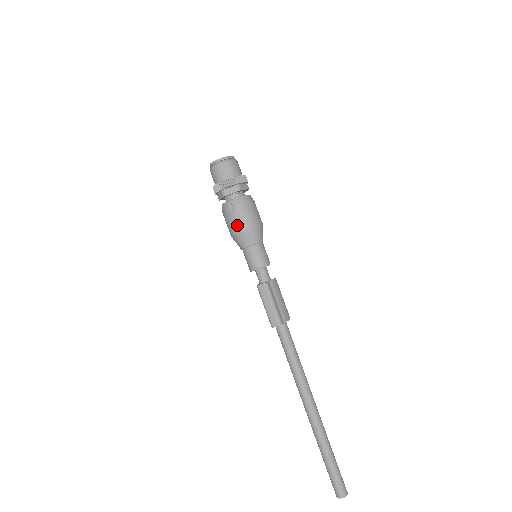
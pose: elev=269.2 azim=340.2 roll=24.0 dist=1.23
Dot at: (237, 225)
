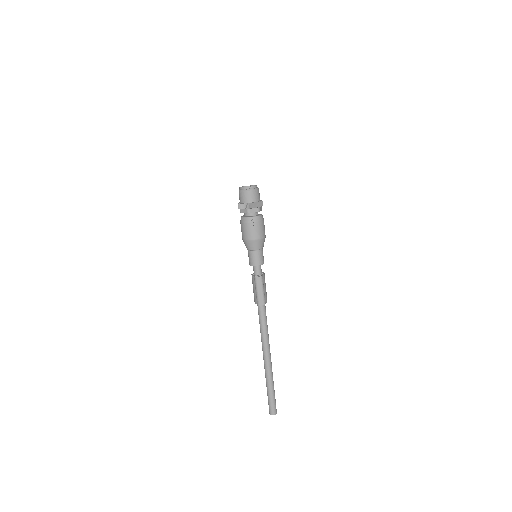
Dot at: (253, 235)
